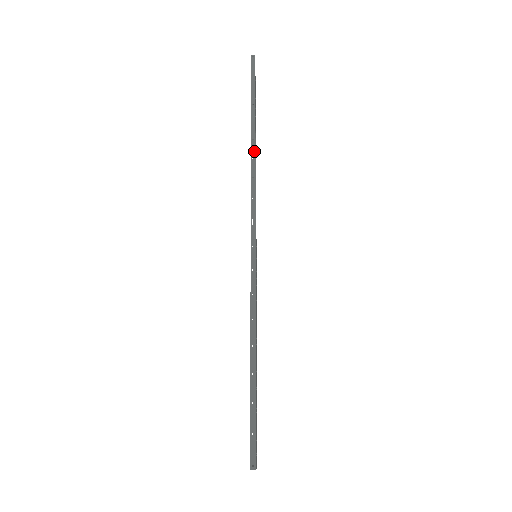
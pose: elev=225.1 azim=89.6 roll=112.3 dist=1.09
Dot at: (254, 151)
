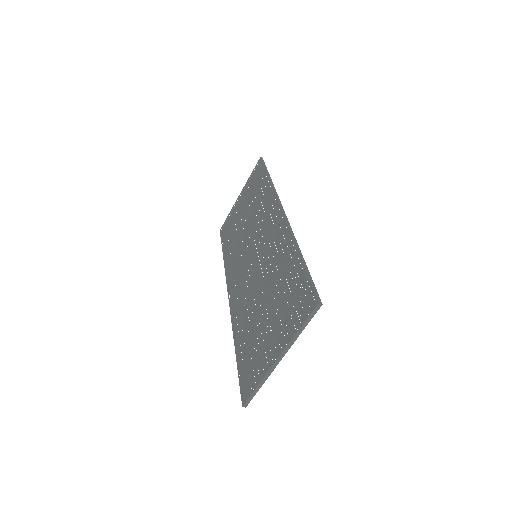
Dot at: (274, 187)
